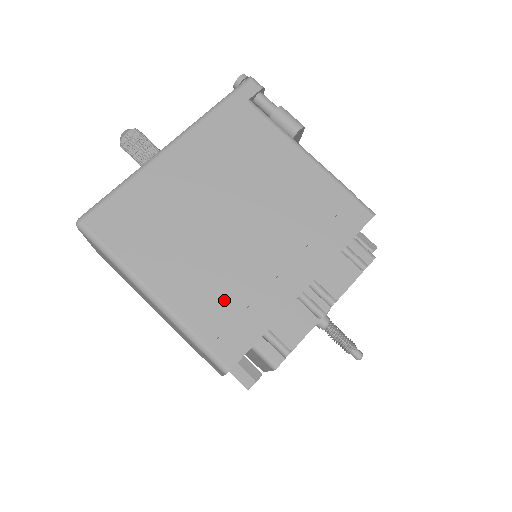
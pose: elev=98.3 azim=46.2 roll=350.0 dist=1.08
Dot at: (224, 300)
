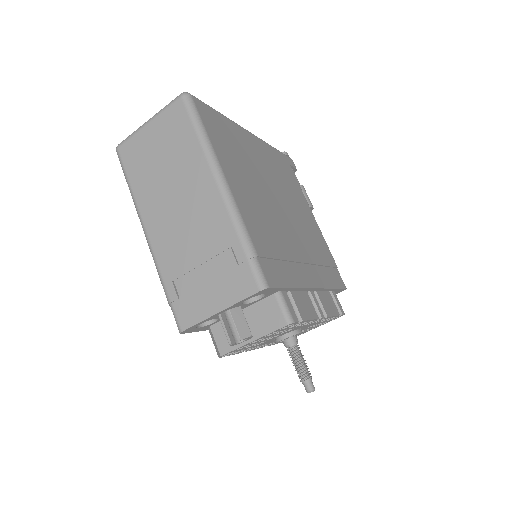
Dot at: (271, 239)
